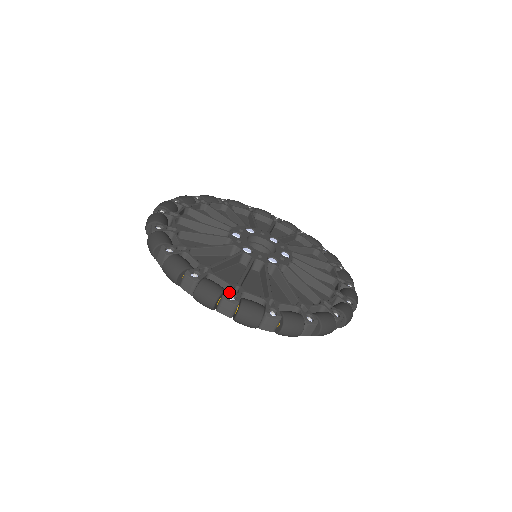
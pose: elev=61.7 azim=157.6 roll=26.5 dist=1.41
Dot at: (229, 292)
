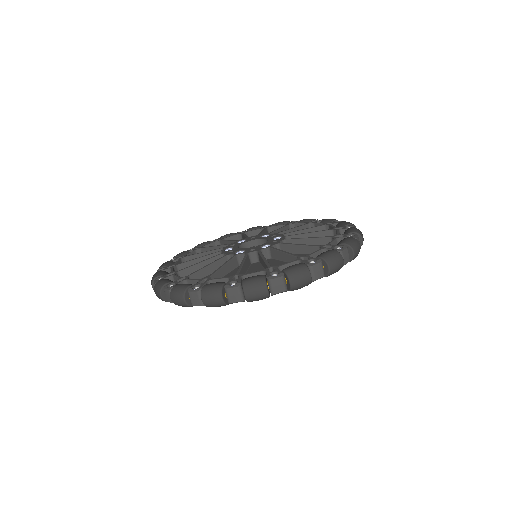
Dot at: (162, 276)
